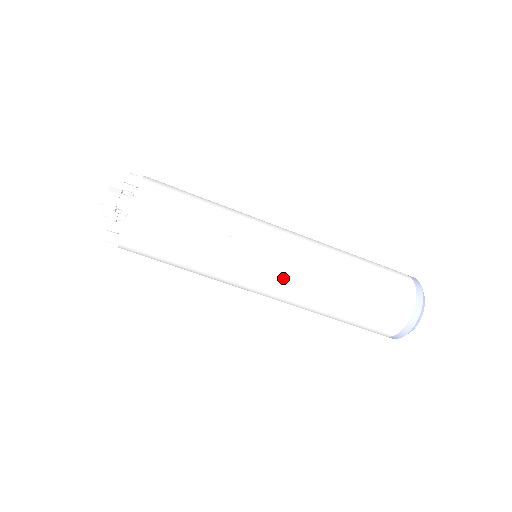
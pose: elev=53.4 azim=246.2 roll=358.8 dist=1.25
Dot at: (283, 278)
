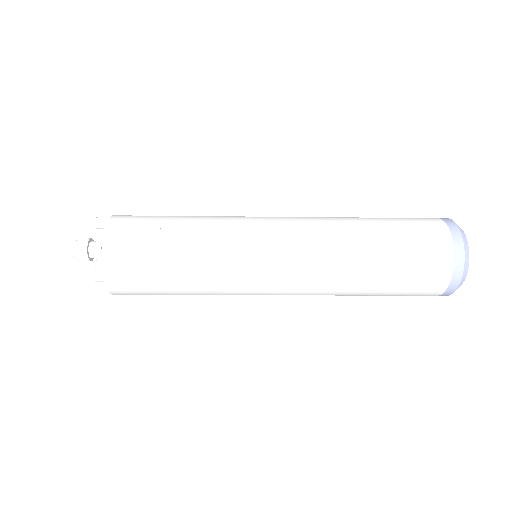
Dot at: (285, 271)
